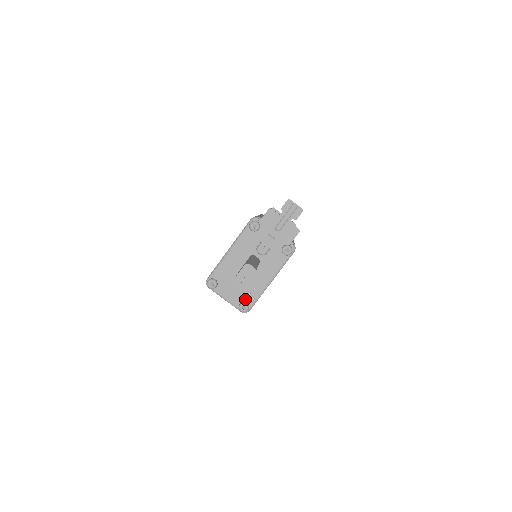
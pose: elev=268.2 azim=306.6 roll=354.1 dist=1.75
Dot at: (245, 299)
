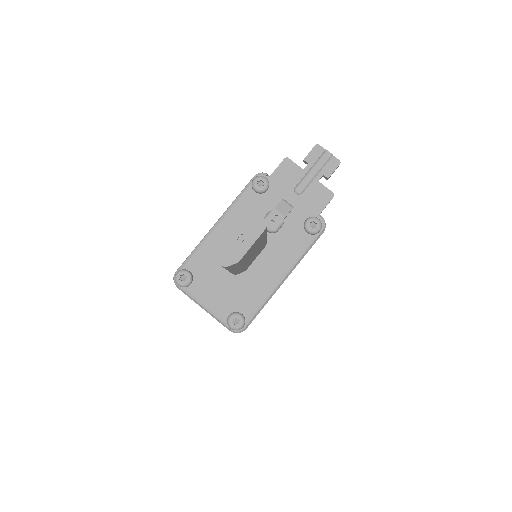
Dot at: (239, 307)
